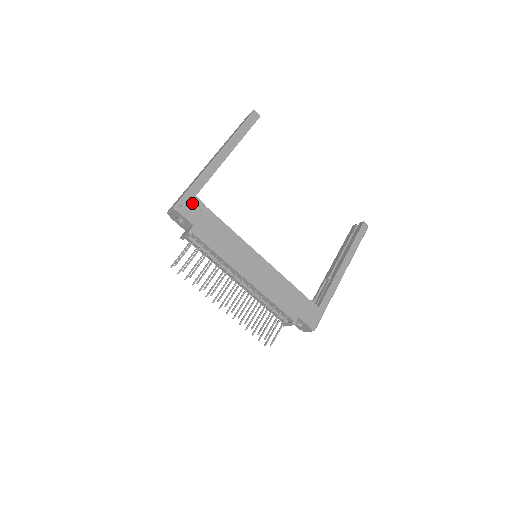
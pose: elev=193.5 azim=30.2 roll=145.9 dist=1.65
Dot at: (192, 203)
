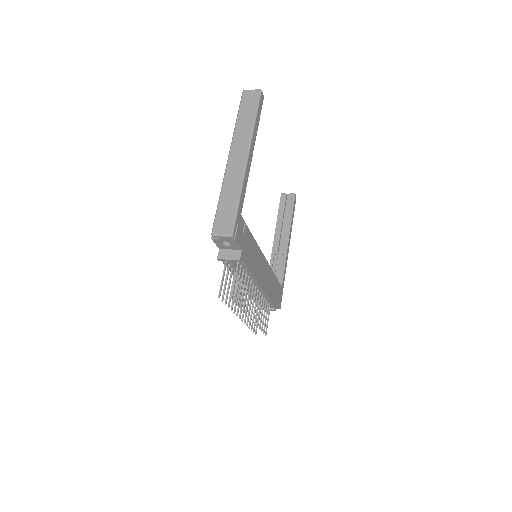
Dot at: (240, 224)
